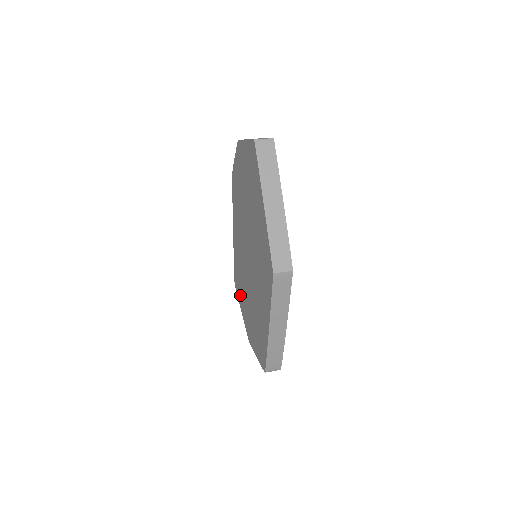
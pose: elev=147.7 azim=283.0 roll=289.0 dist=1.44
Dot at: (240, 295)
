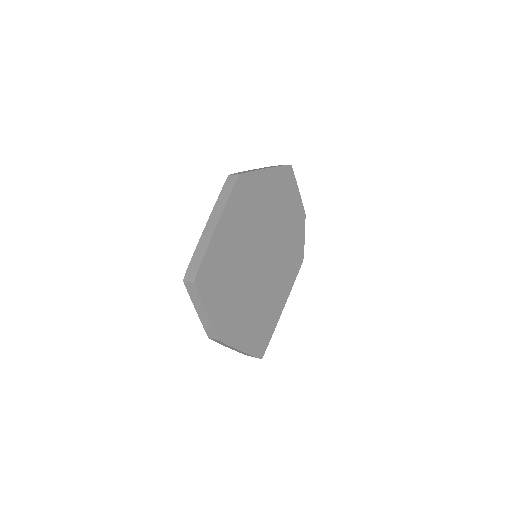
Dot at: occluded
